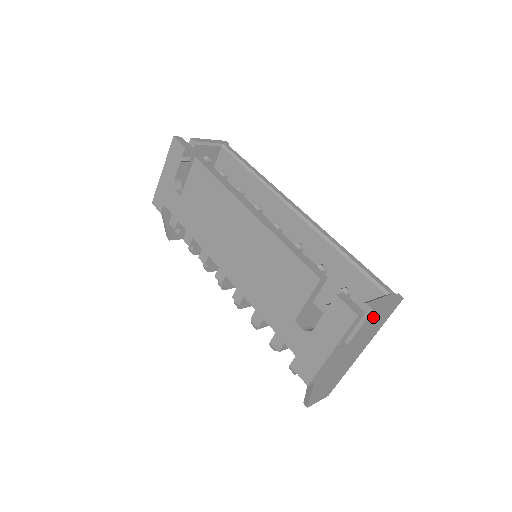
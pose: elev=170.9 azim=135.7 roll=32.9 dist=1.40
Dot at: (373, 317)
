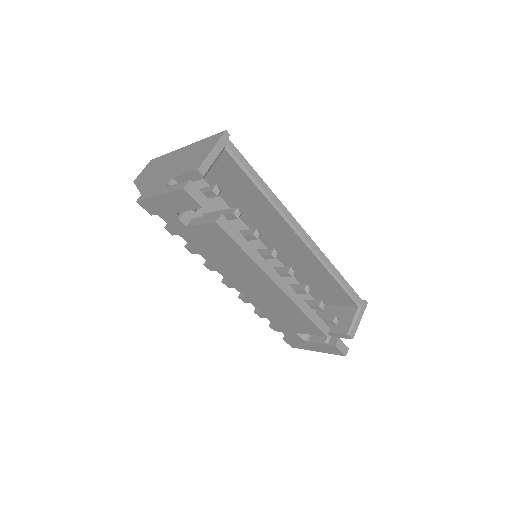
Dot at: occluded
